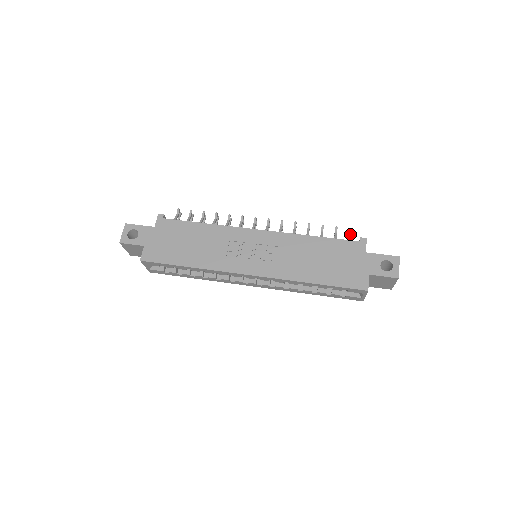
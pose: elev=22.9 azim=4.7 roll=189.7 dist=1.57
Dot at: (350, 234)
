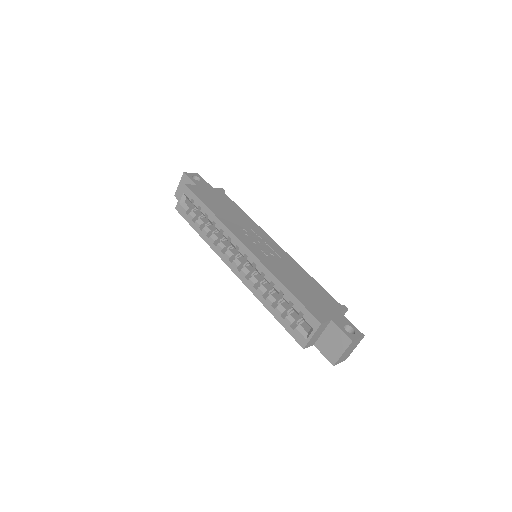
Dot at: occluded
